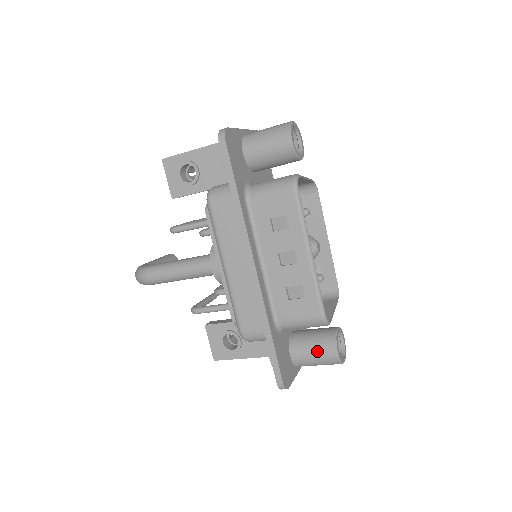
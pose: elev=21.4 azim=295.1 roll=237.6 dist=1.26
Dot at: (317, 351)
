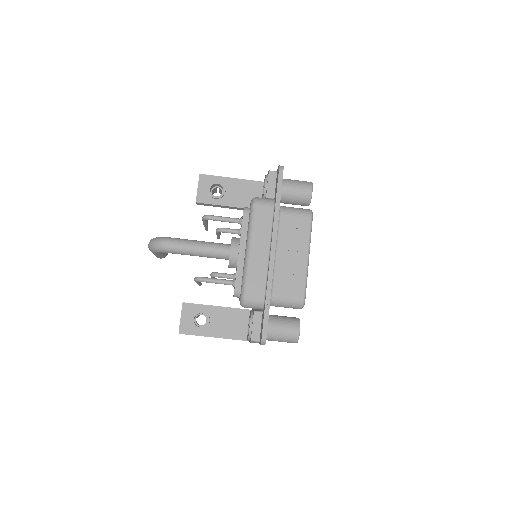
Dot at: (286, 327)
